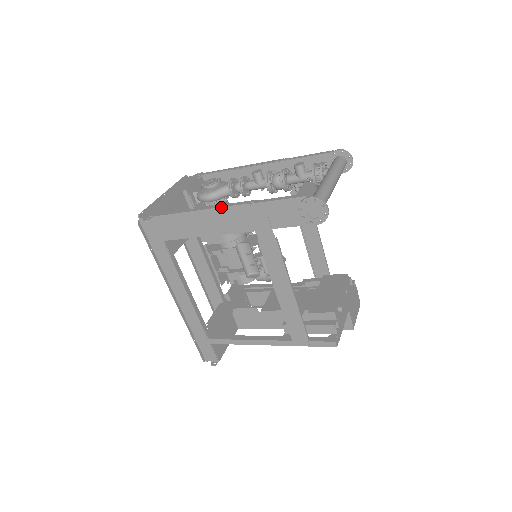
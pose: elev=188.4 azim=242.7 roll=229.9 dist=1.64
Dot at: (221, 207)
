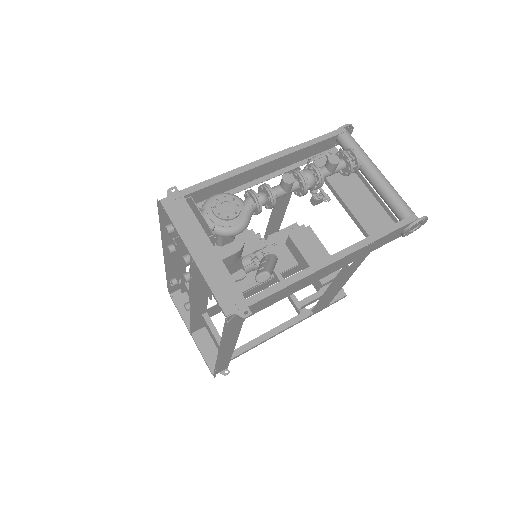
Dot at: (340, 259)
